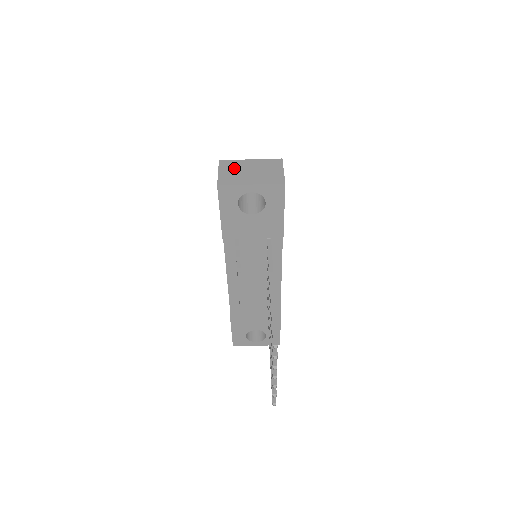
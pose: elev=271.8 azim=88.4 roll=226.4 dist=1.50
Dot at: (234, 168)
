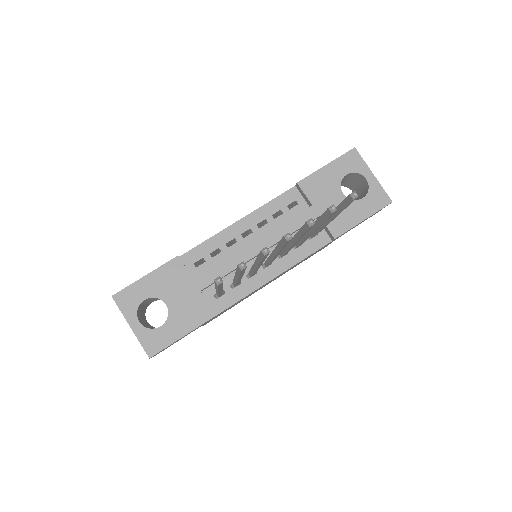
Dot at: occluded
